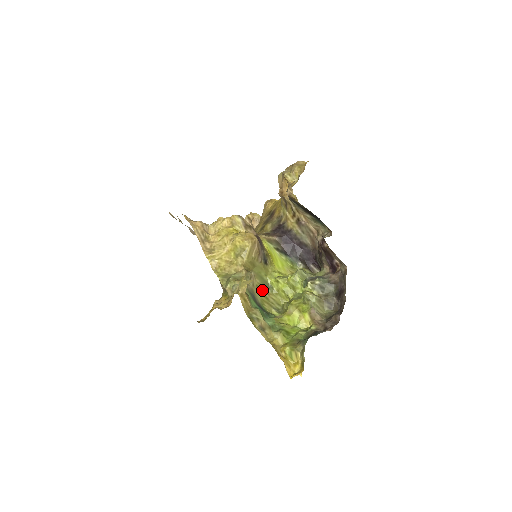
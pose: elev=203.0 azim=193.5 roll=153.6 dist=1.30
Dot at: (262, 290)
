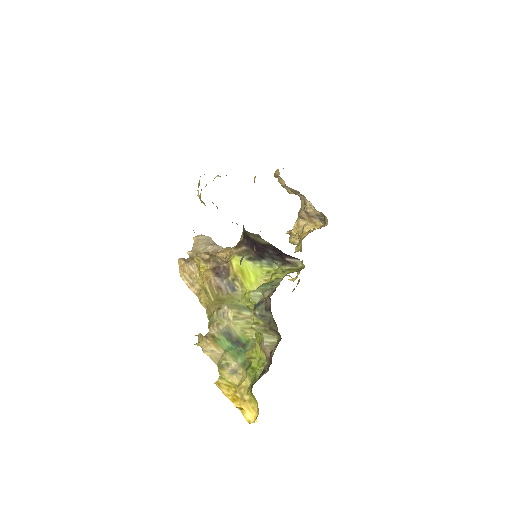
Dot at: (241, 317)
